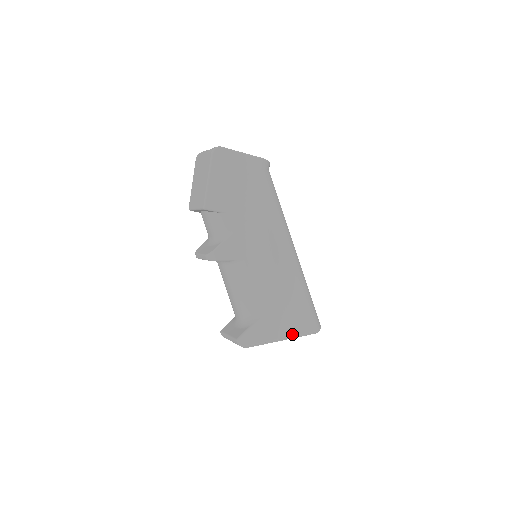
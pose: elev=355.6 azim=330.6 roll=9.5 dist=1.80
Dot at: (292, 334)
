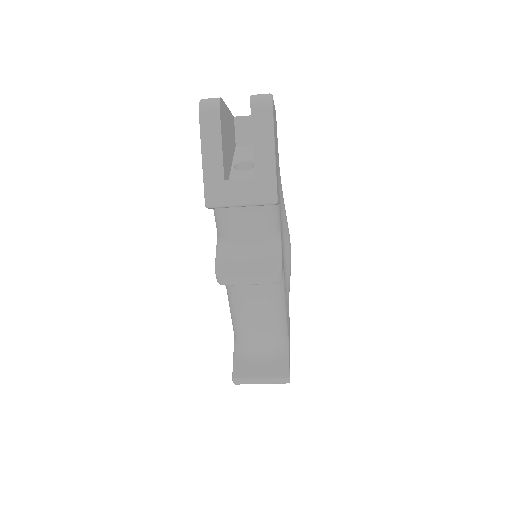
Dot at: occluded
